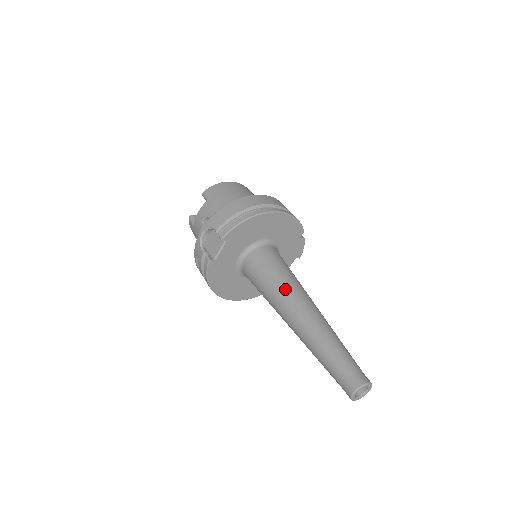
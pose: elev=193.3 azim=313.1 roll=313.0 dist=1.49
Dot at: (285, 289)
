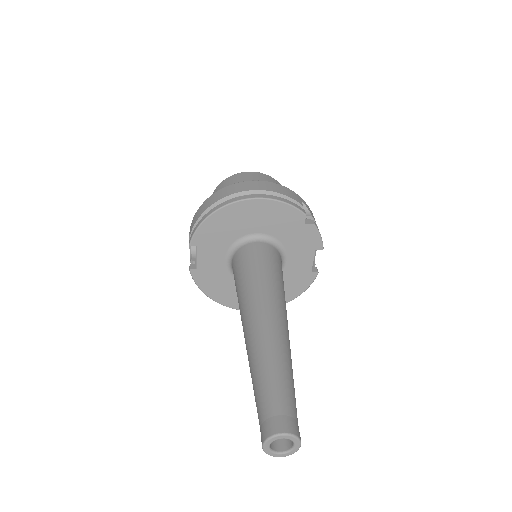
Dot at: (245, 297)
